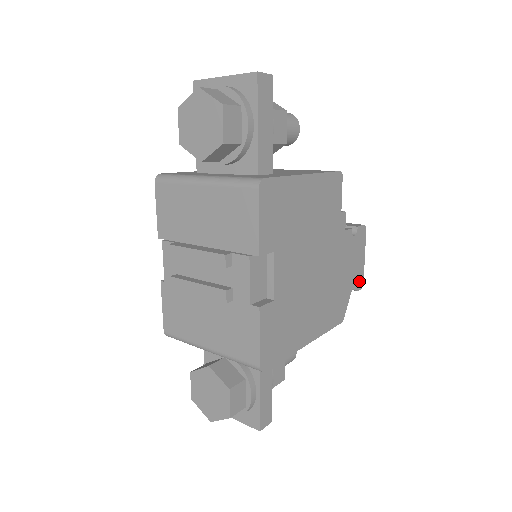
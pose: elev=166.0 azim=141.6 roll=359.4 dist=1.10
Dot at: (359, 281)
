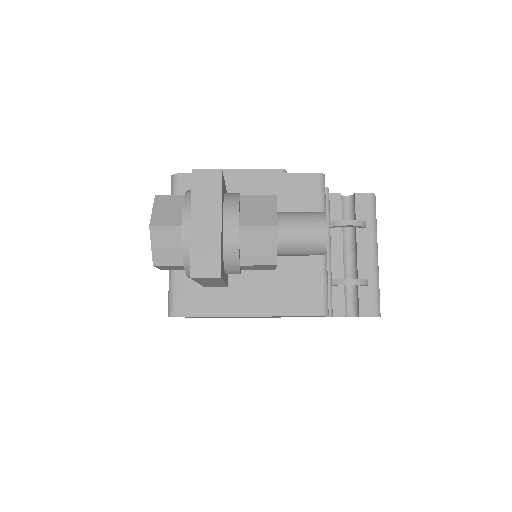
Dot at: occluded
